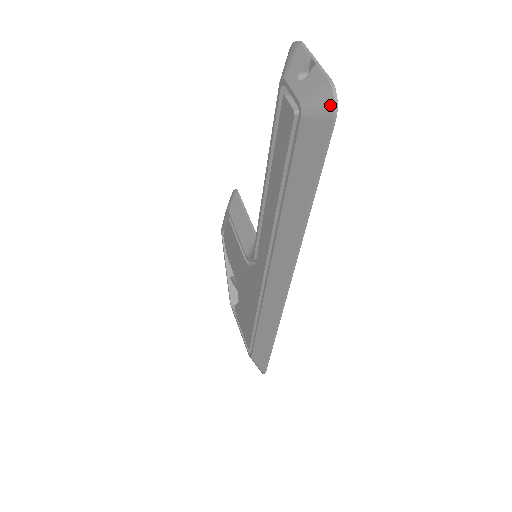
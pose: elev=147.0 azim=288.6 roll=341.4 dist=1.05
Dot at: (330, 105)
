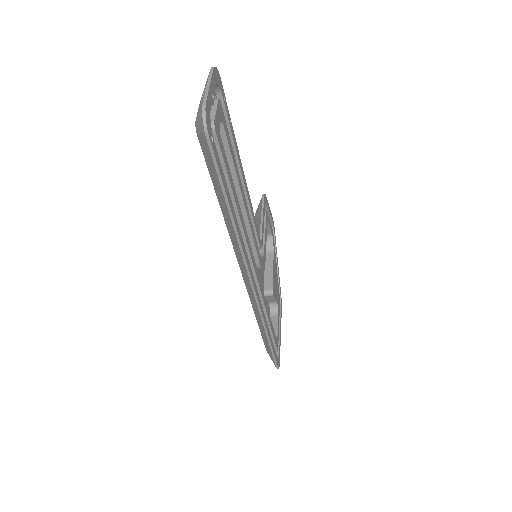
Dot at: (202, 125)
